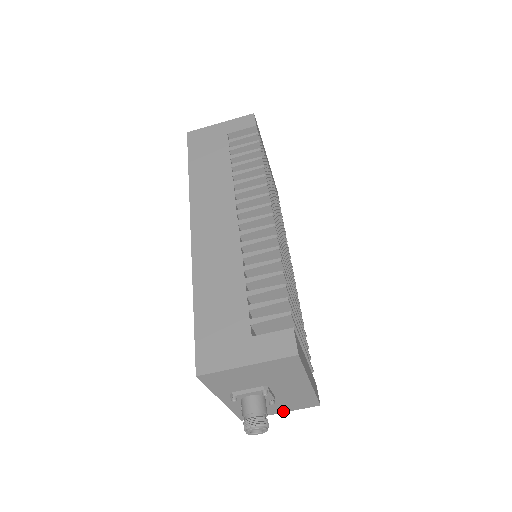
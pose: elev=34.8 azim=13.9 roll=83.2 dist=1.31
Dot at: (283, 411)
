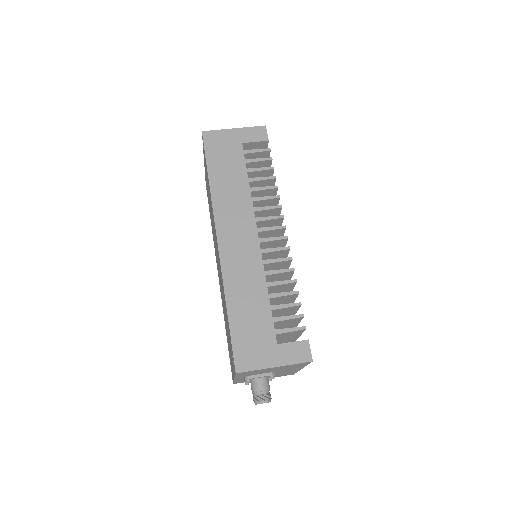
Dot at: occluded
